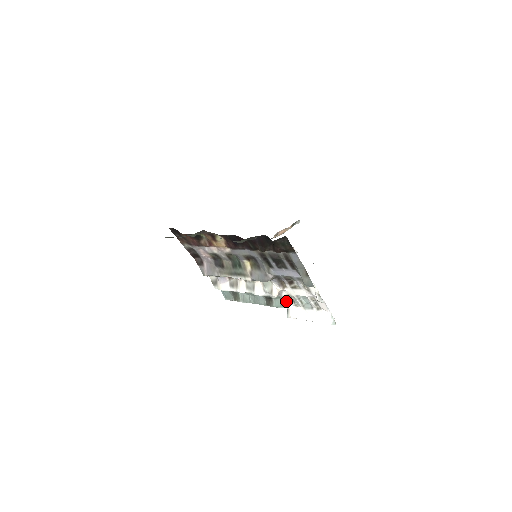
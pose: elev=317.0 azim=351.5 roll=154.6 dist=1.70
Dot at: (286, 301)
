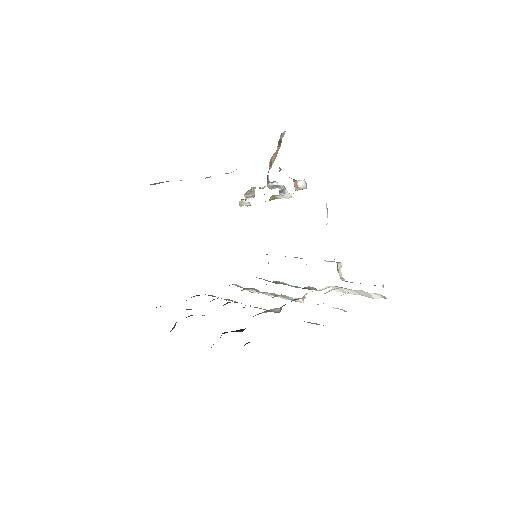
Dot at: occluded
